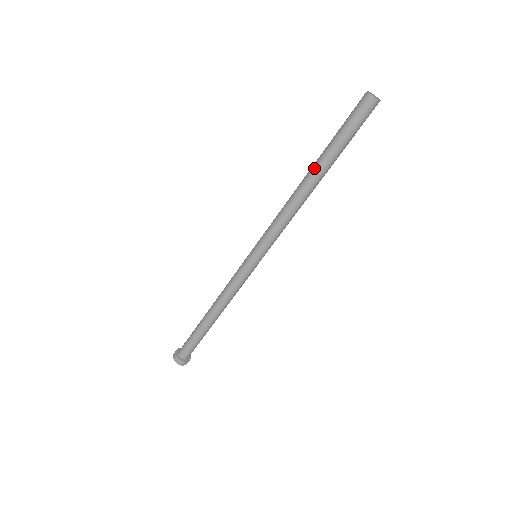
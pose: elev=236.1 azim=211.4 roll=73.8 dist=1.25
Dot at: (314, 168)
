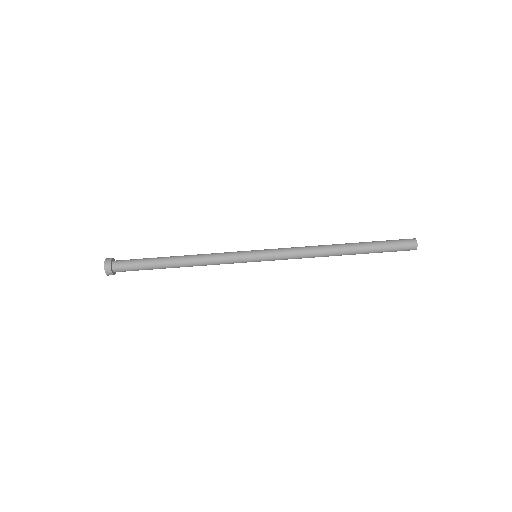
Dot at: (351, 248)
